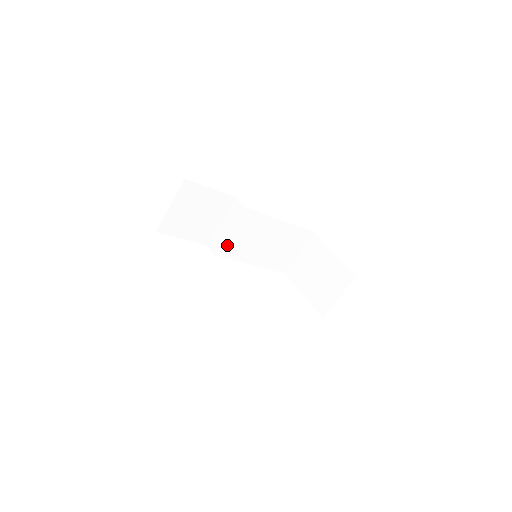
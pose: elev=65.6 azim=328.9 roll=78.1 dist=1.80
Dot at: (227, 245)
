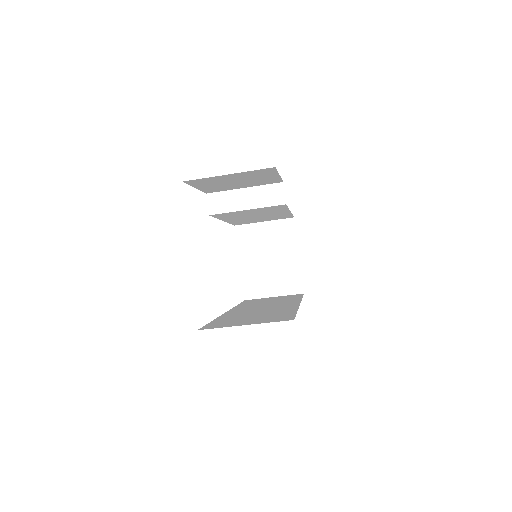
Dot at: (230, 213)
